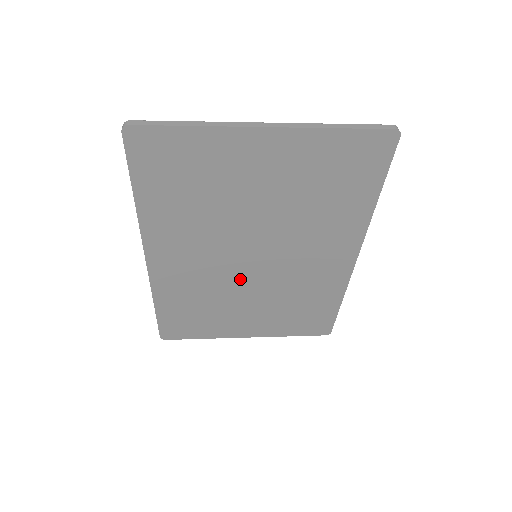
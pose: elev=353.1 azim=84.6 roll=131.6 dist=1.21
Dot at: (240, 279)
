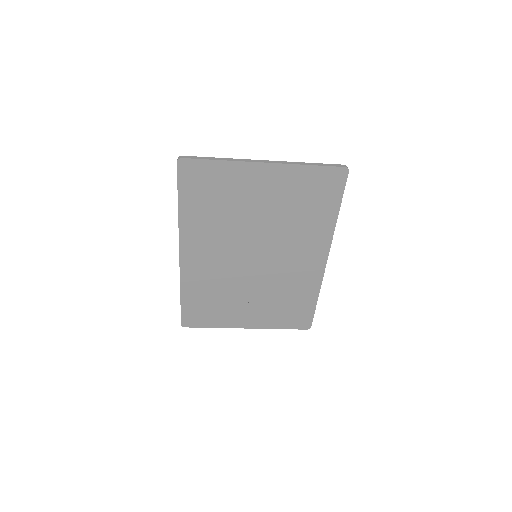
Dot at: (244, 274)
